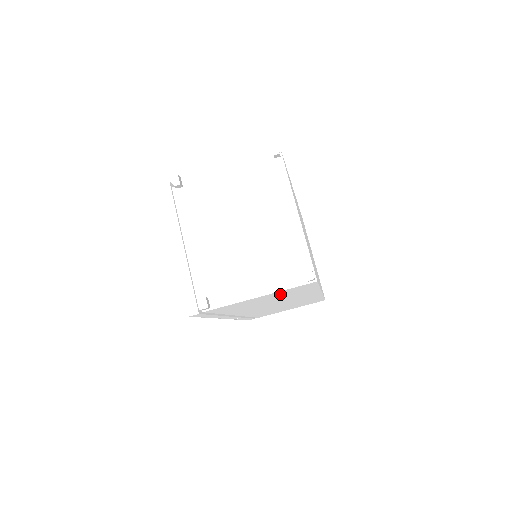
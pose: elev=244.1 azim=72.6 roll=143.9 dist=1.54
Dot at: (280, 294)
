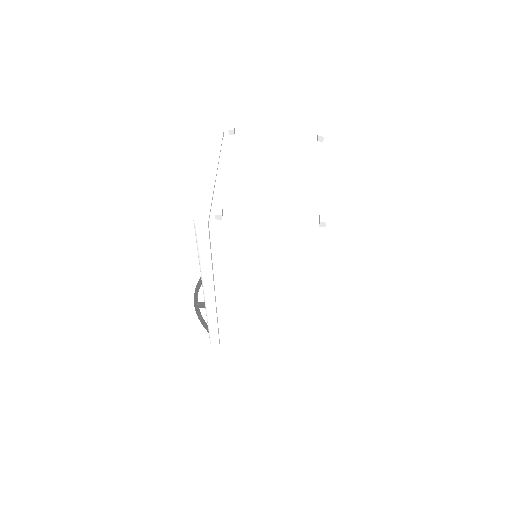
Dot at: (285, 243)
